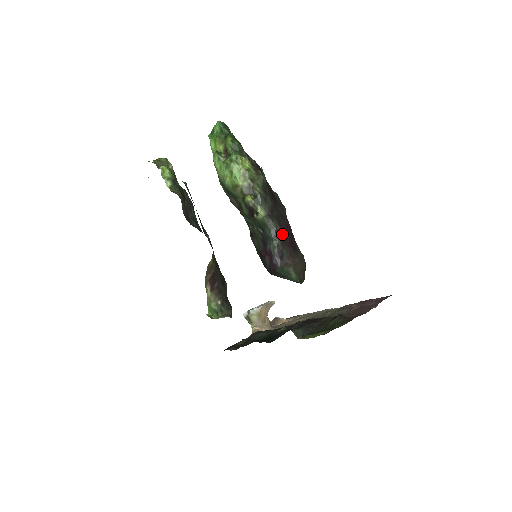
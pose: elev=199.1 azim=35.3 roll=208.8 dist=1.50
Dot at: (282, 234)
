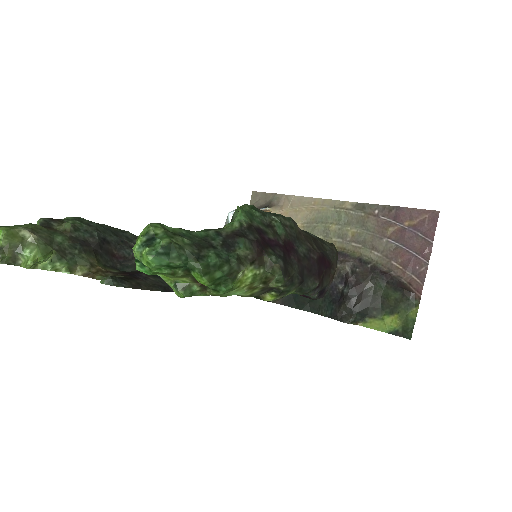
Dot at: (320, 280)
